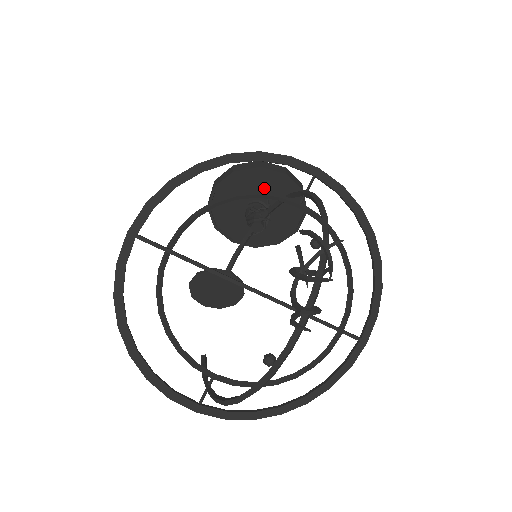
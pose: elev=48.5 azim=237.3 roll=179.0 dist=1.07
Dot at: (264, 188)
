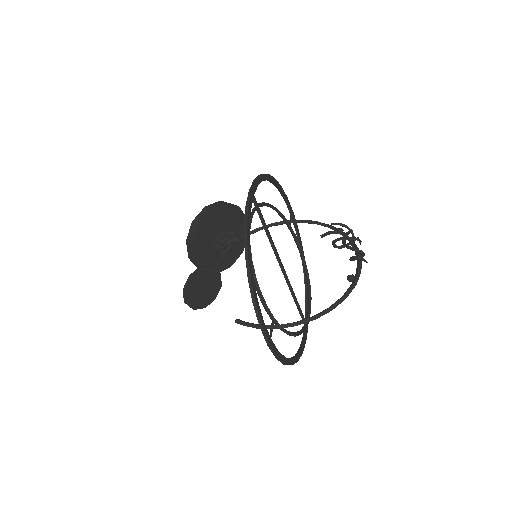
Dot at: (232, 224)
